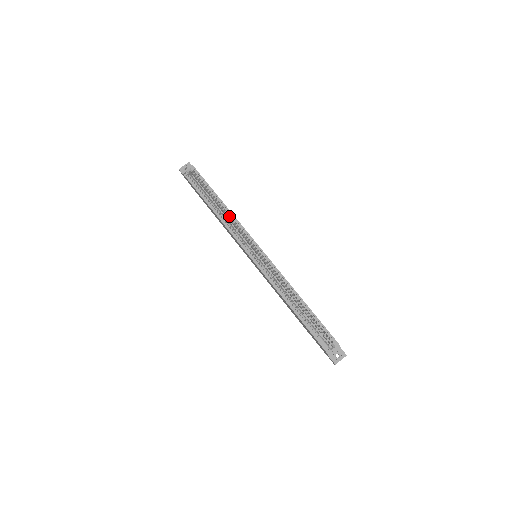
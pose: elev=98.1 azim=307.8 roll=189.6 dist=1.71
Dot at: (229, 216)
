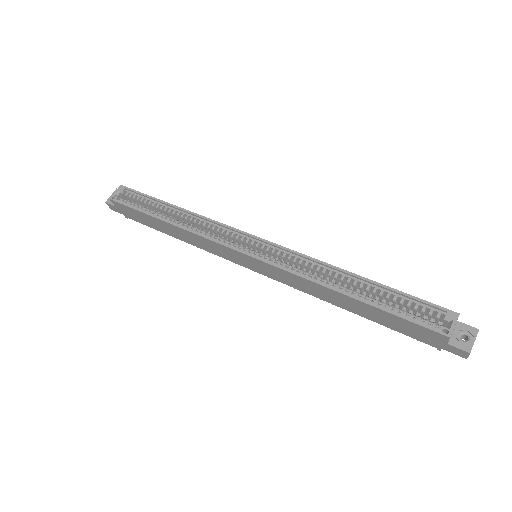
Dot at: (194, 219)
